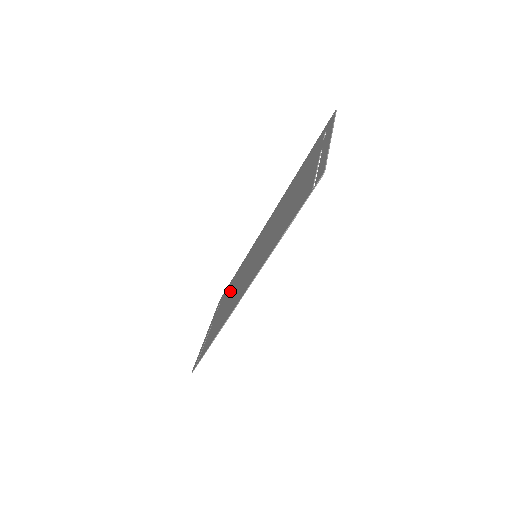
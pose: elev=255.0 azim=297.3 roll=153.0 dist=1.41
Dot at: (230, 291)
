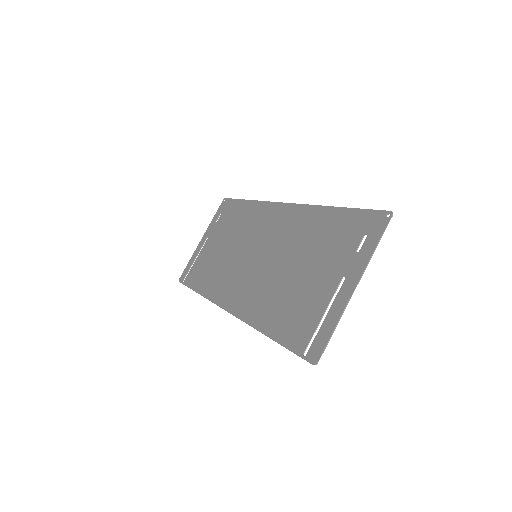
Dot at: (230, 232)
